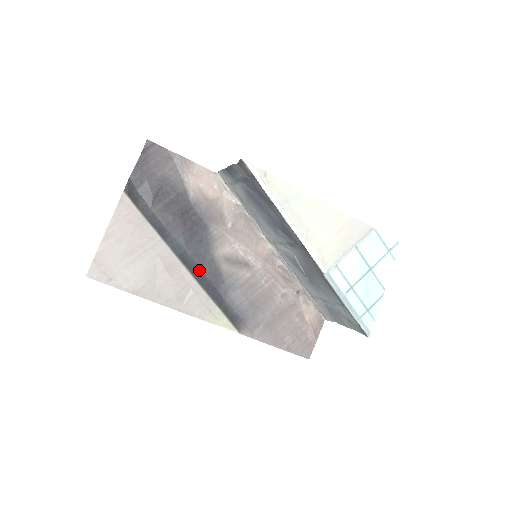
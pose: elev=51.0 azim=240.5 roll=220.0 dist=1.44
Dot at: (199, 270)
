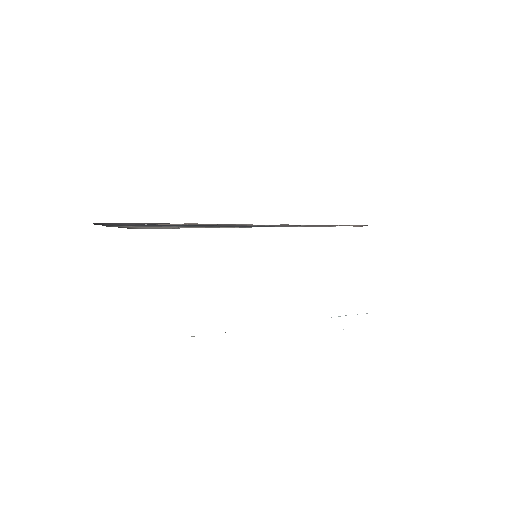
Dot at: (216, 225)
